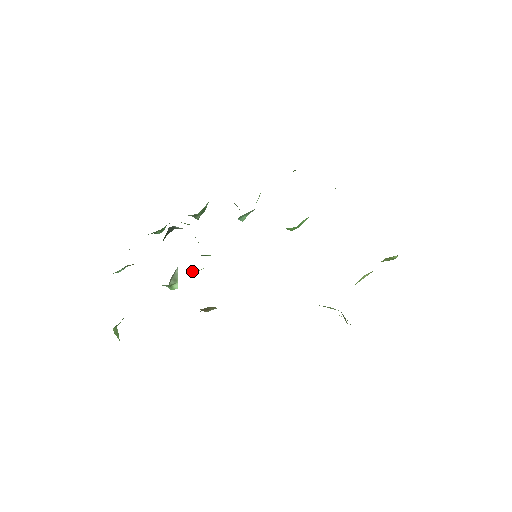
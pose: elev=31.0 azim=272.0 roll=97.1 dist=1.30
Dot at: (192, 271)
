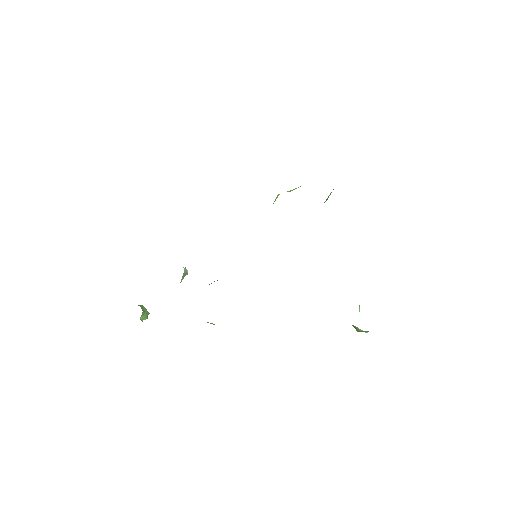
Dot at: occluded
